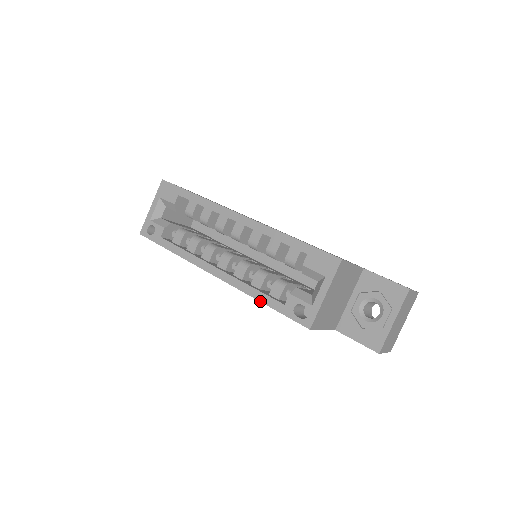
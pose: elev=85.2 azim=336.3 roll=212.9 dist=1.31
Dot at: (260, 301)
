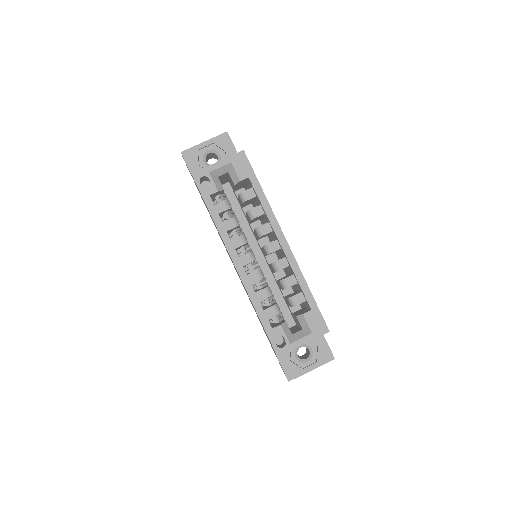
Dot at: (257, 312)
